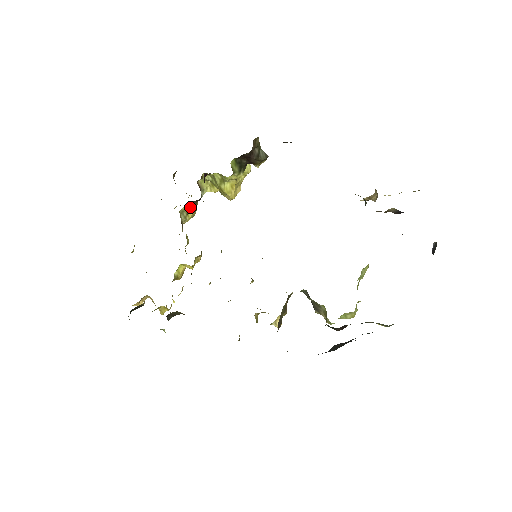
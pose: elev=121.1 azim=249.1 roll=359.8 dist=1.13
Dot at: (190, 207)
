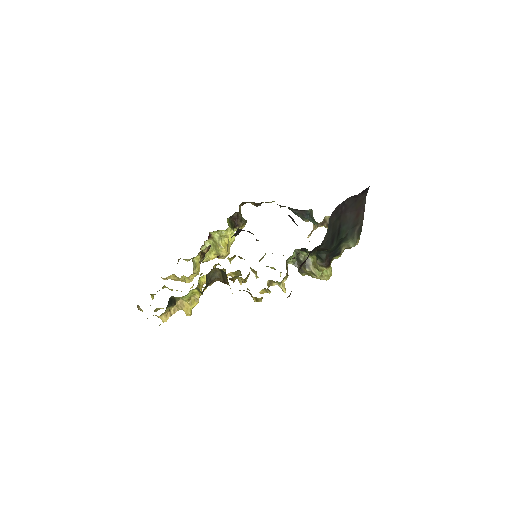
Dot at: (198, 260)
